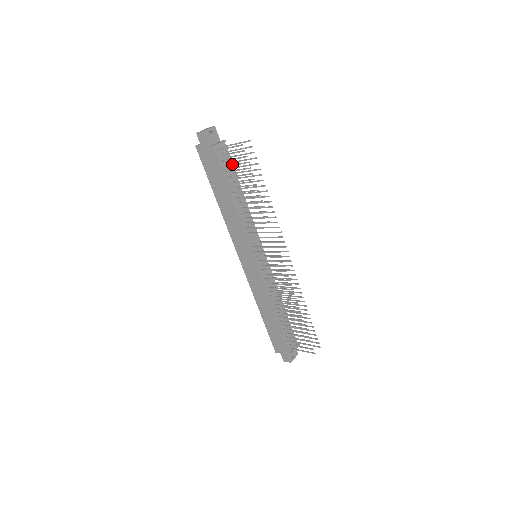
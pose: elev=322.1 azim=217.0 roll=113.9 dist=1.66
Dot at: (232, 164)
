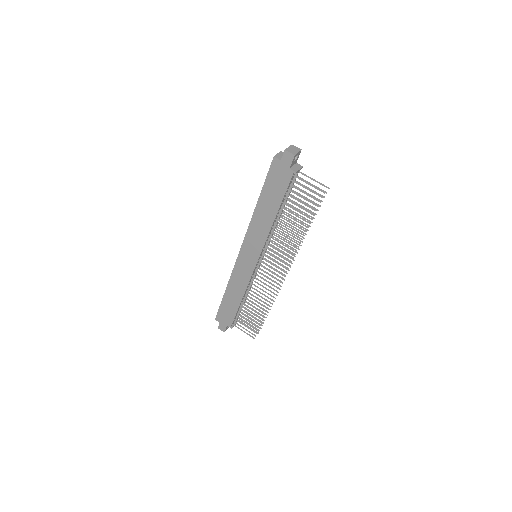
Dot at: occluded
